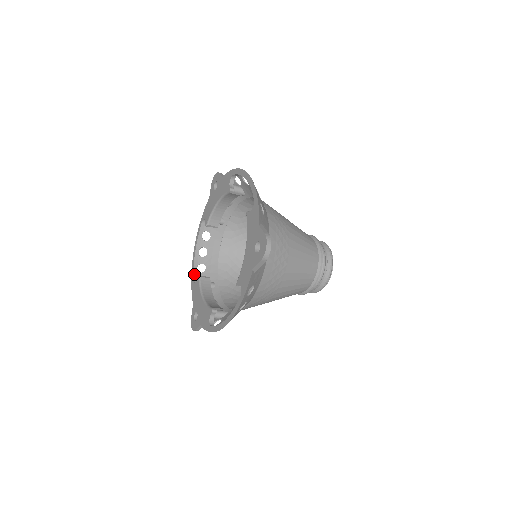
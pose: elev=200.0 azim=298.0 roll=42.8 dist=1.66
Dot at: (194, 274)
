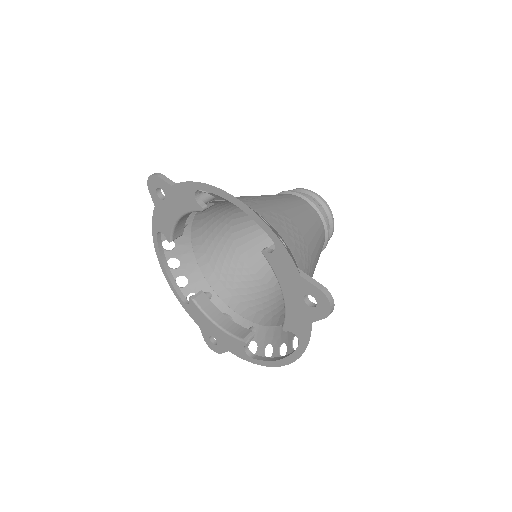
Dot at: (178, 292)
